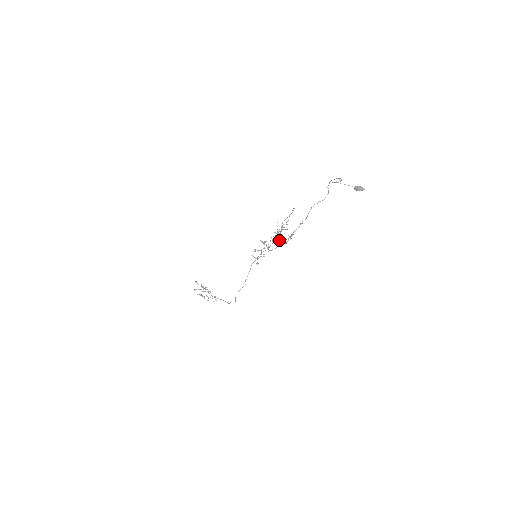
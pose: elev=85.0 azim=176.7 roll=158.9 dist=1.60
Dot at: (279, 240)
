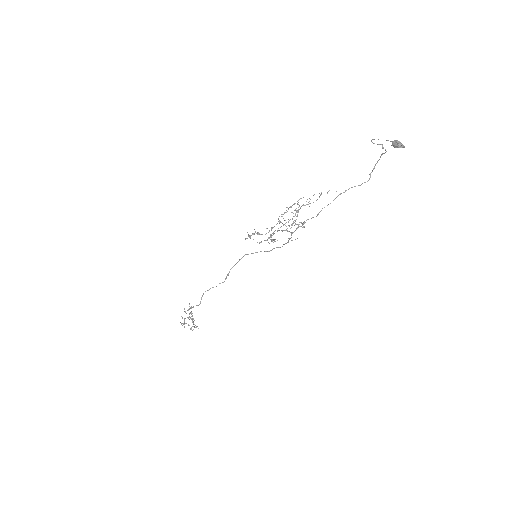
Dot at: (285, 220)
